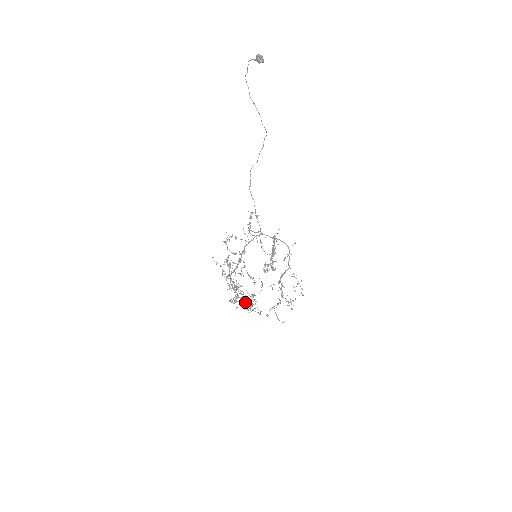
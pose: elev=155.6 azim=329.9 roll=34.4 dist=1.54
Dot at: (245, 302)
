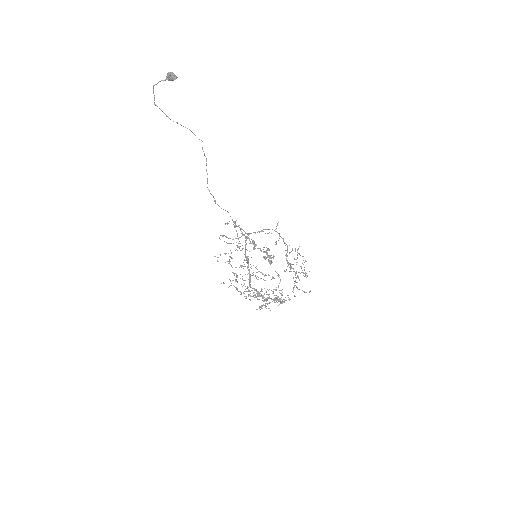
Dot at: (275, 299)
